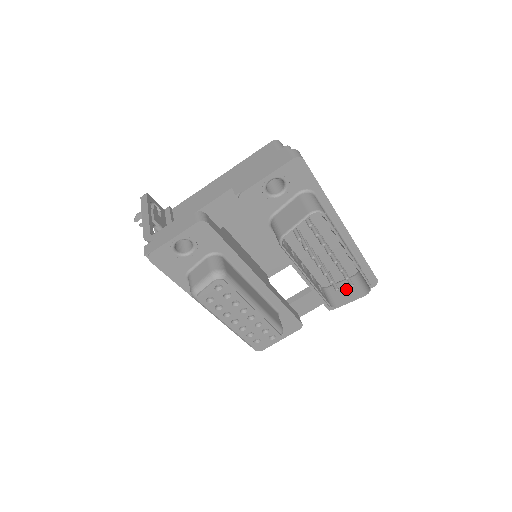
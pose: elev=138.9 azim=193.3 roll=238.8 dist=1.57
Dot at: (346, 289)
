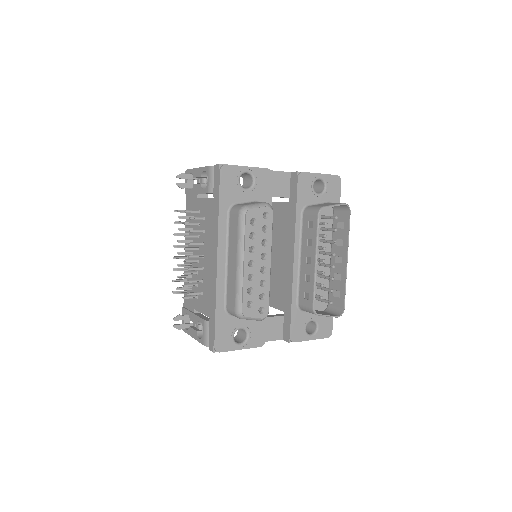
Dot at: (320, 312)
